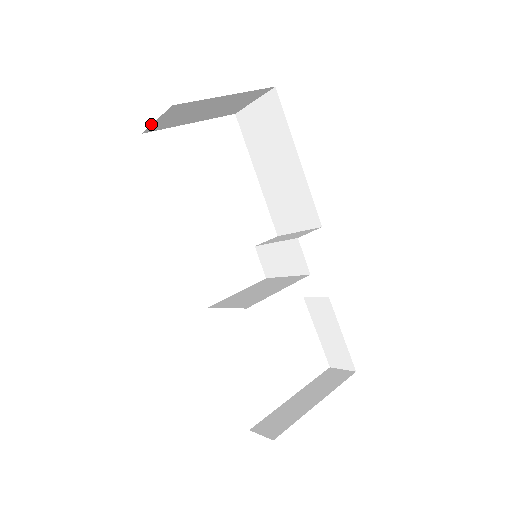
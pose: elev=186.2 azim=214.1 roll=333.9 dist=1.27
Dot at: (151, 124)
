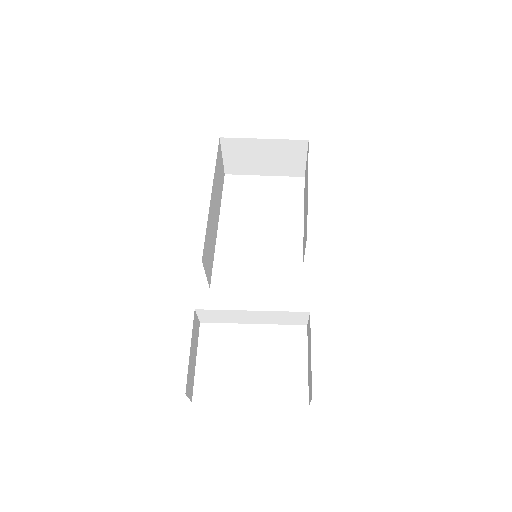
Dot at: (223, 162)
